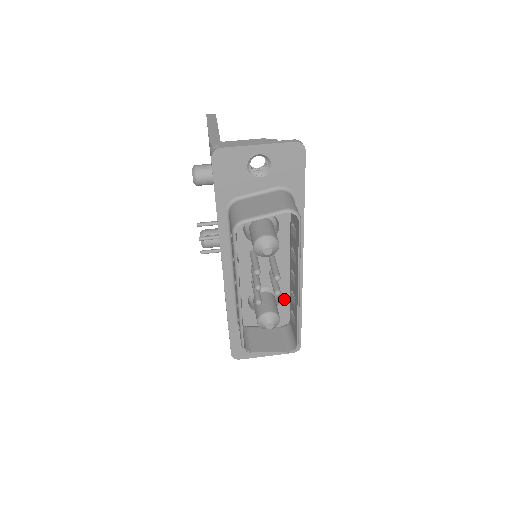
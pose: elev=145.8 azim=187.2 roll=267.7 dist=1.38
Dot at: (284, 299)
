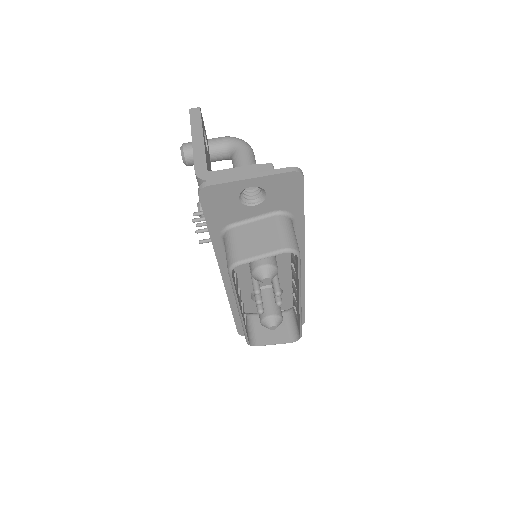
Dot at: (287, 291)
